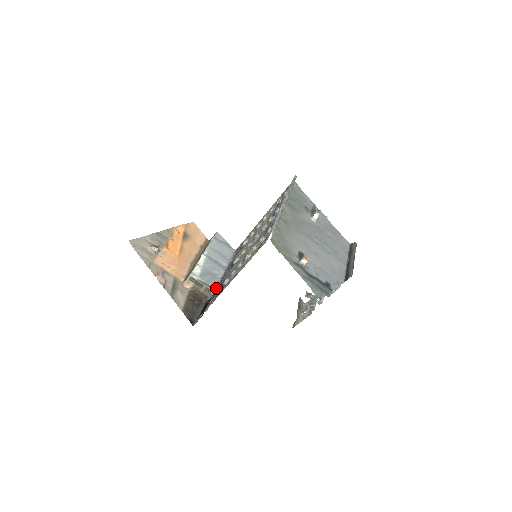
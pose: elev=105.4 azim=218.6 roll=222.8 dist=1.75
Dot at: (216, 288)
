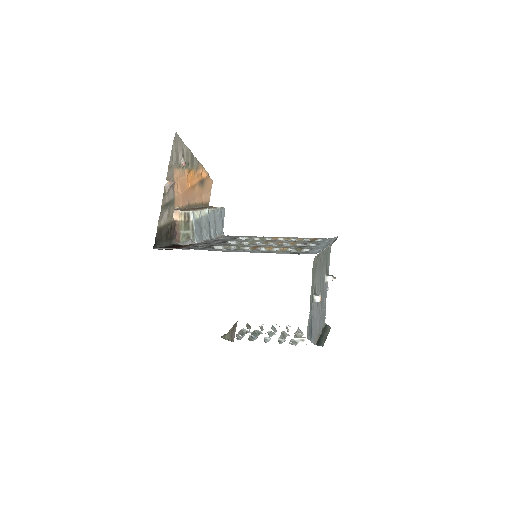
Dot at: (198, 243)
